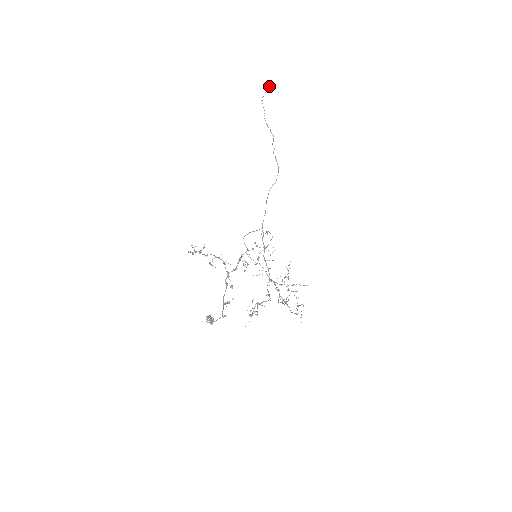
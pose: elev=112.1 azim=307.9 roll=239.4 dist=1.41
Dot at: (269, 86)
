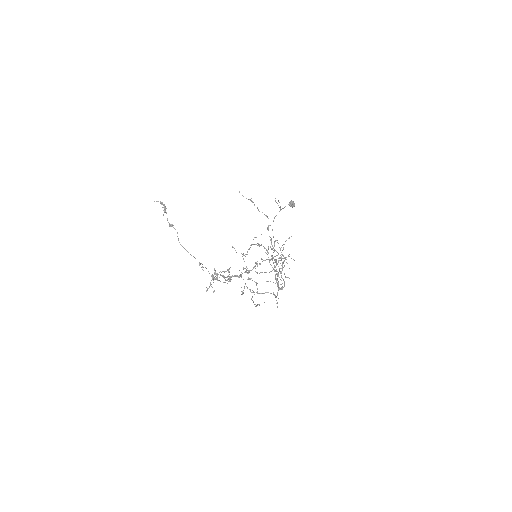
Dot at: (289, 203)
